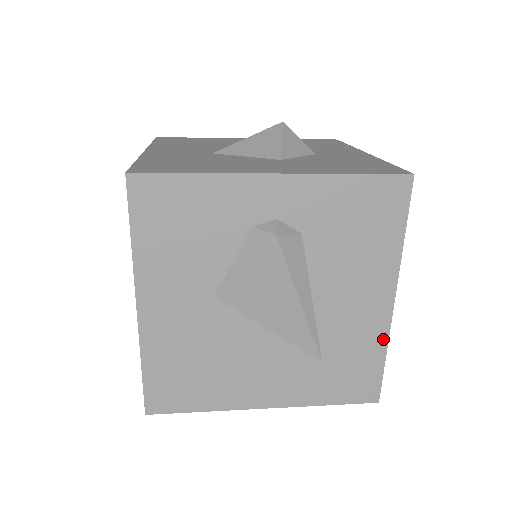
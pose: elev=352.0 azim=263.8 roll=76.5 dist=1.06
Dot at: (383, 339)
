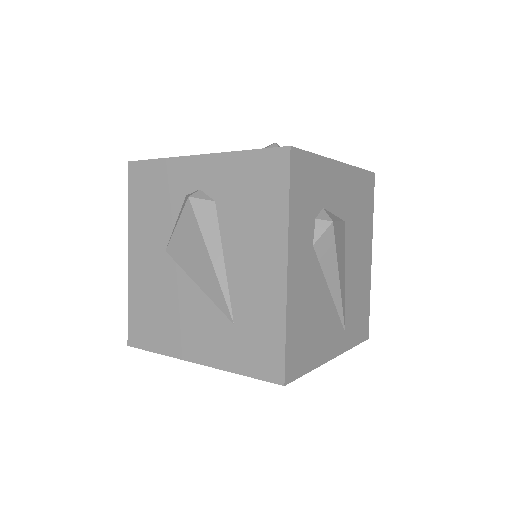
Dot at: (281, 310)
